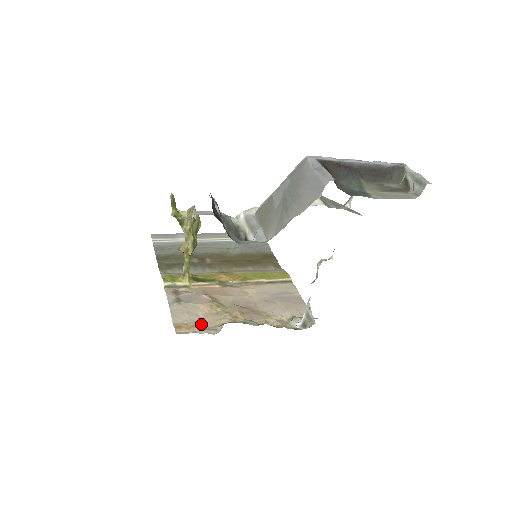
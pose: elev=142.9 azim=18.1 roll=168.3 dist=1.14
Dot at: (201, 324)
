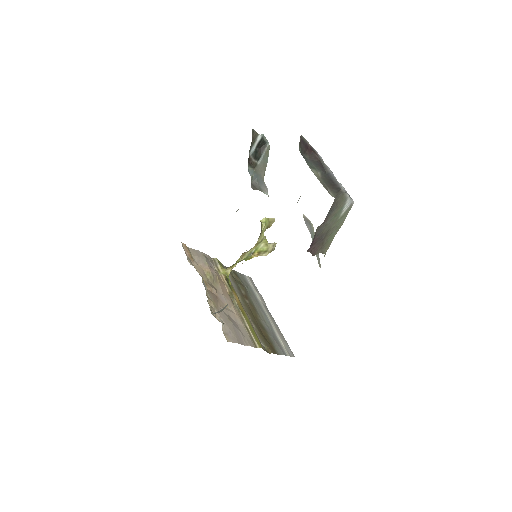
Dot at: (193, 260)
